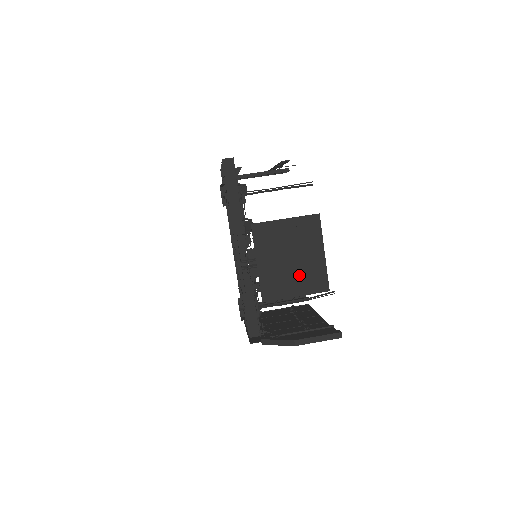
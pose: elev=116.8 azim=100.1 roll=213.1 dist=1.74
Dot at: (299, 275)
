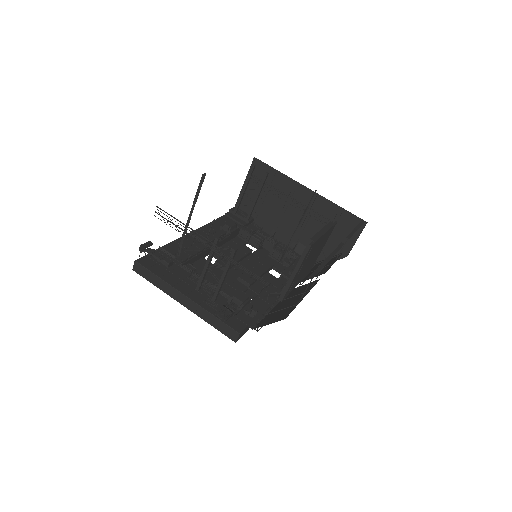
Dot at: occluded
